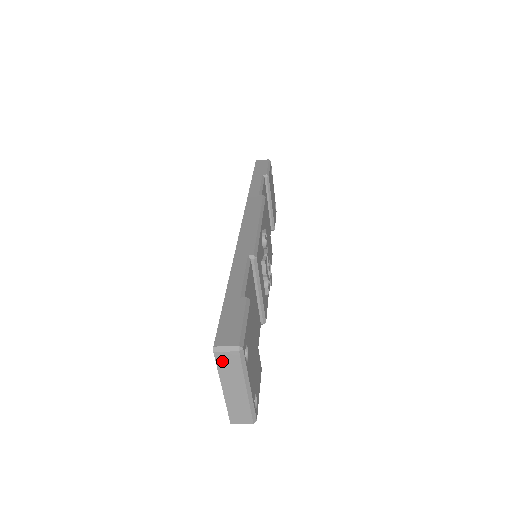
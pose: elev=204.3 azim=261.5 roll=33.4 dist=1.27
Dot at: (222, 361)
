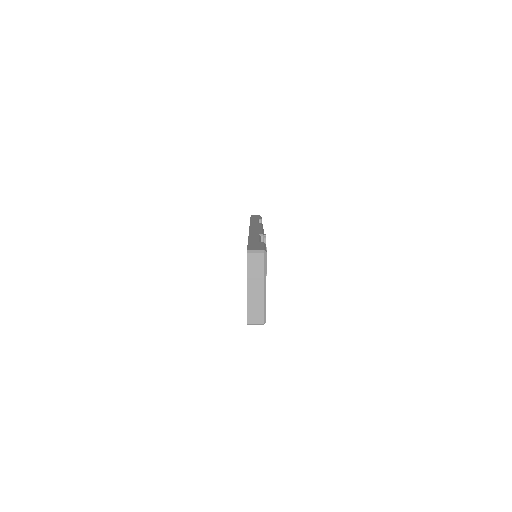
Dot at: (251, 261)
